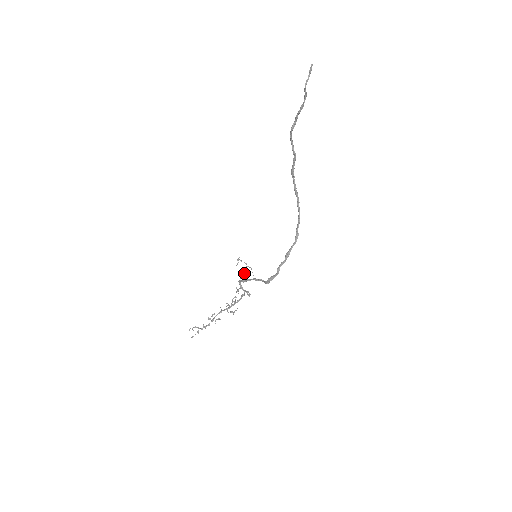
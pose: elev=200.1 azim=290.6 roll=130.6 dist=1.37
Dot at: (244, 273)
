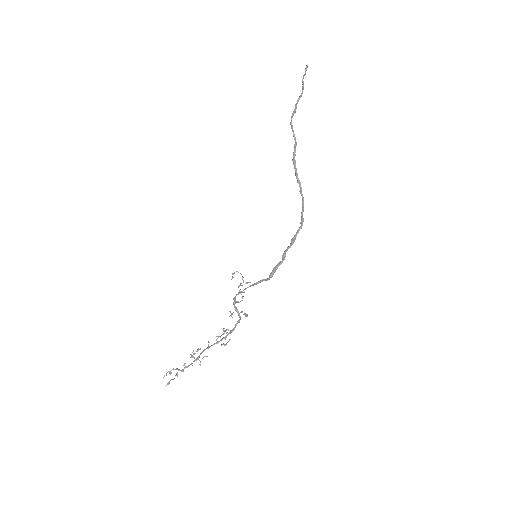
Dot at: occluded
